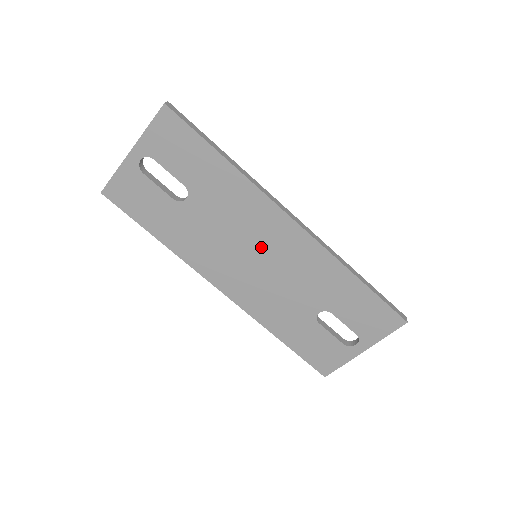
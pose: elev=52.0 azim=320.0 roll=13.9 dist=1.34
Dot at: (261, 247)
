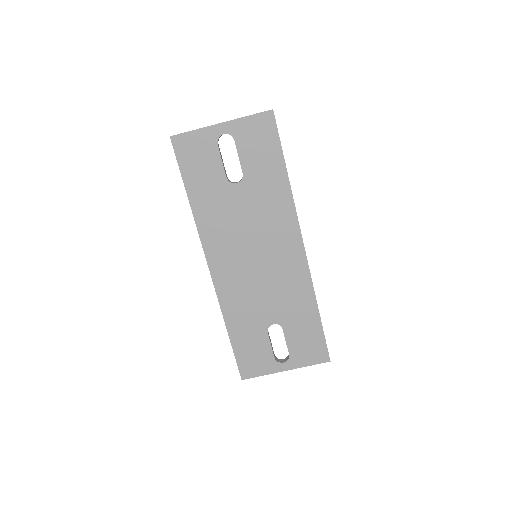
Dot at: (266, 251)
